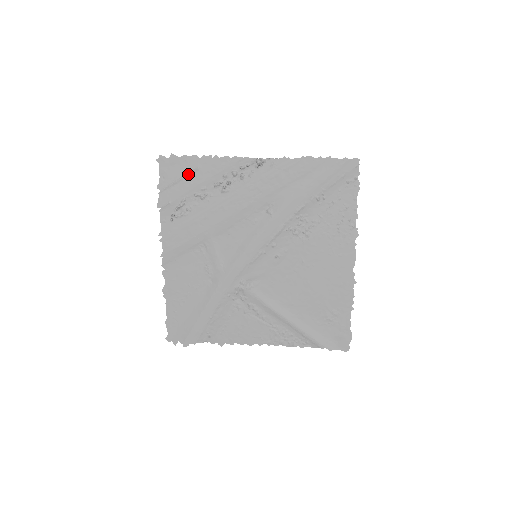
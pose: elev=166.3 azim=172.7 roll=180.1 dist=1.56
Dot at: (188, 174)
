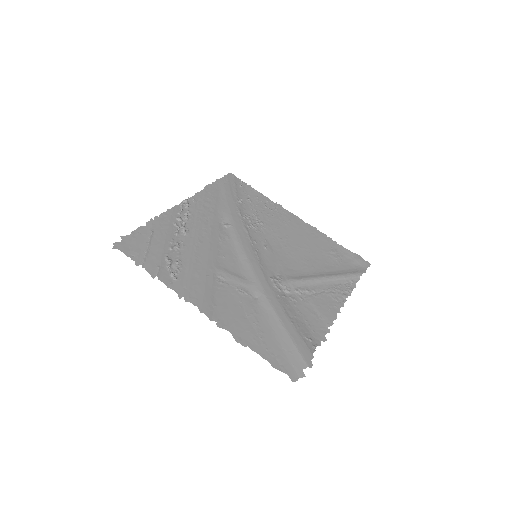
Dot at: (149, 239)
